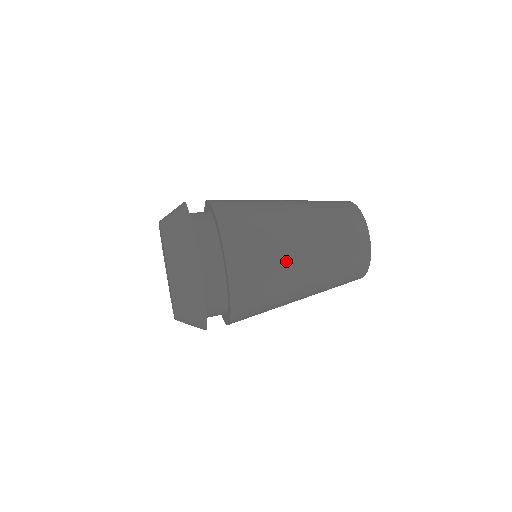
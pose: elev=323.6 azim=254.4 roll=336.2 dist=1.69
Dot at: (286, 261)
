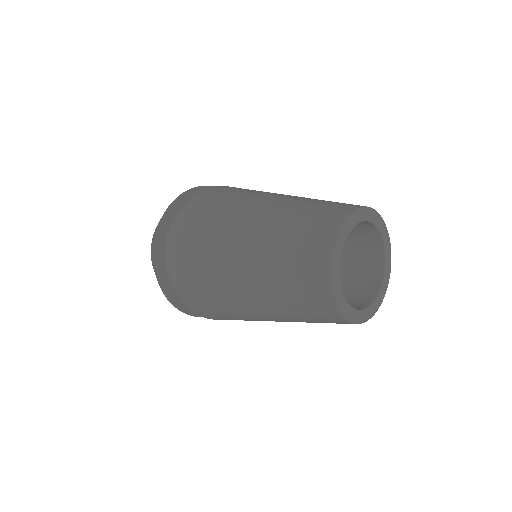
Dot at: (225, 287)
